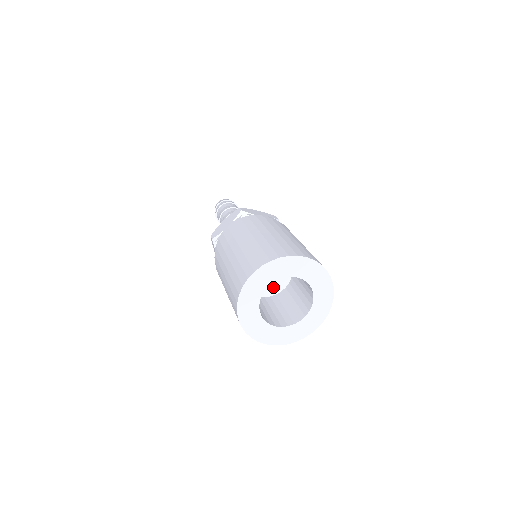
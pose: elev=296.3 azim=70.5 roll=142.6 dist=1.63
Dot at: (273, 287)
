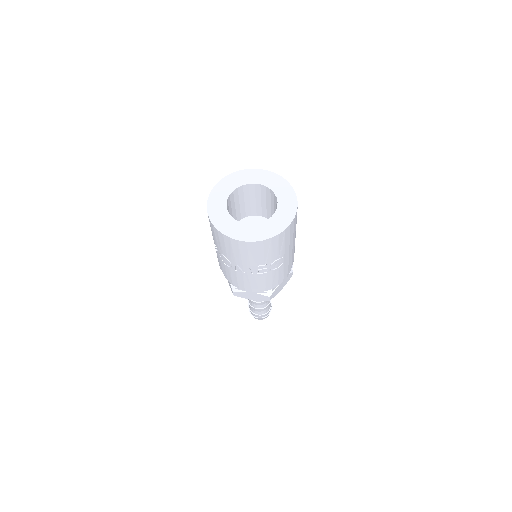
Dot at: occluded
